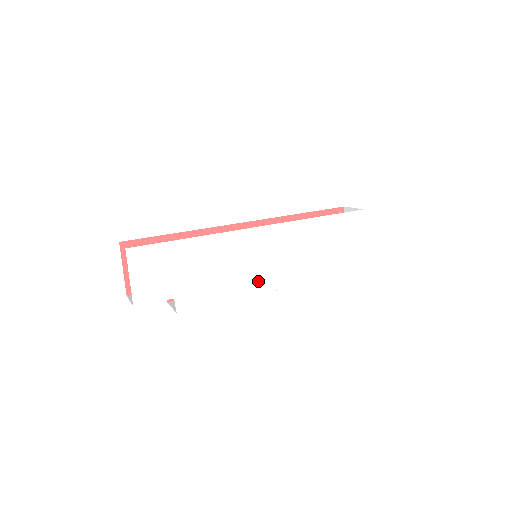
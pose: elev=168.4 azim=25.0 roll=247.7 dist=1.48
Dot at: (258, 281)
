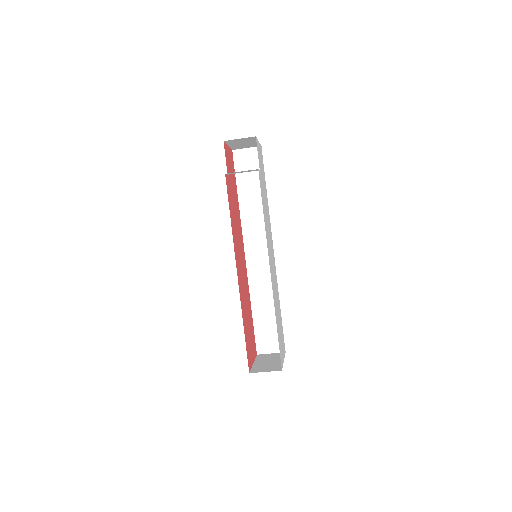
Dot at: occluded
